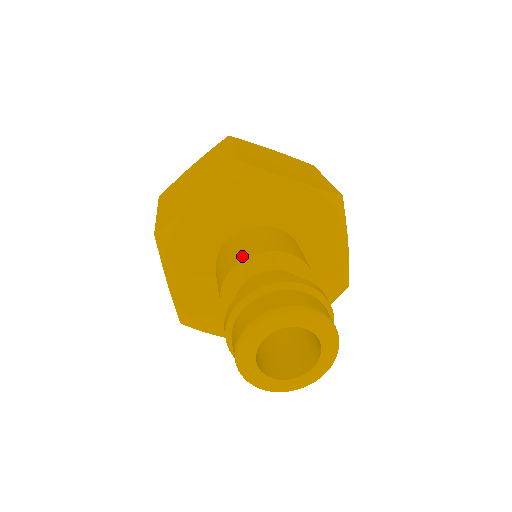
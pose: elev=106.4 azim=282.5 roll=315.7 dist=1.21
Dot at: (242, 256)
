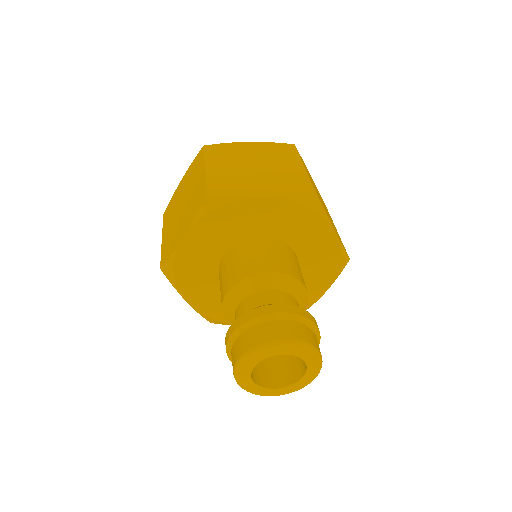
Dot at: (231, 283)
